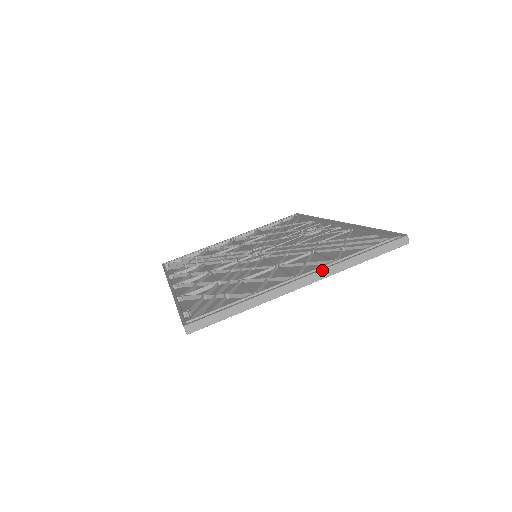
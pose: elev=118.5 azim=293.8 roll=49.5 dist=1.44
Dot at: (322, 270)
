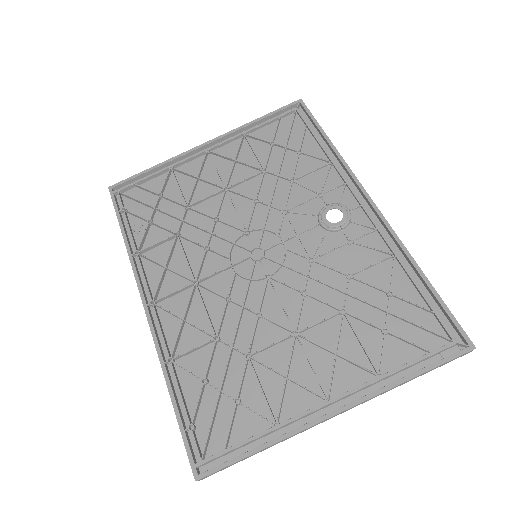
Dot at: (362, 402)
